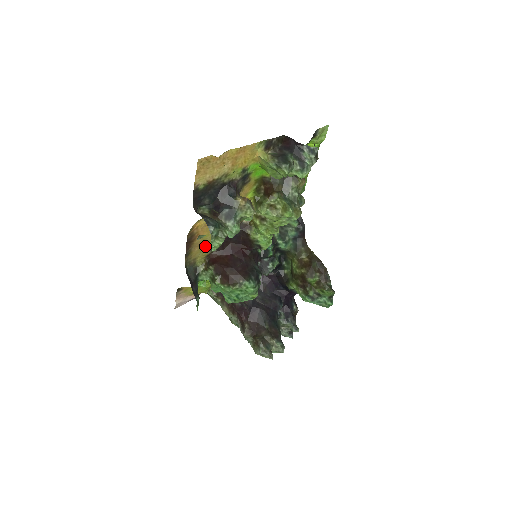
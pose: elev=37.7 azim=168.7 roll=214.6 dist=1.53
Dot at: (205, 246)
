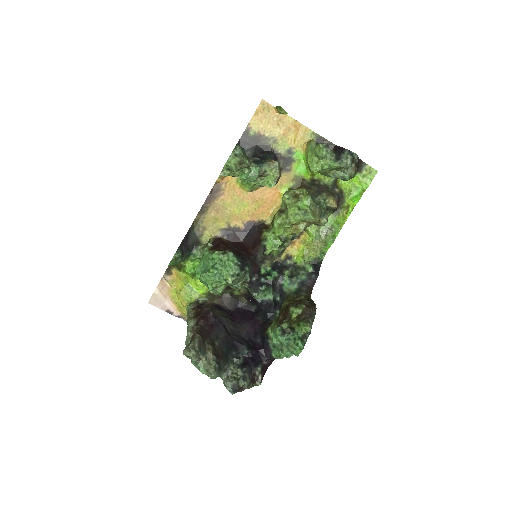
Dot at: (221, 220)
